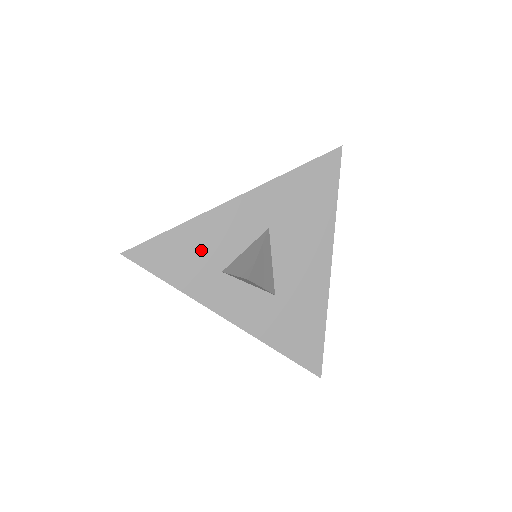
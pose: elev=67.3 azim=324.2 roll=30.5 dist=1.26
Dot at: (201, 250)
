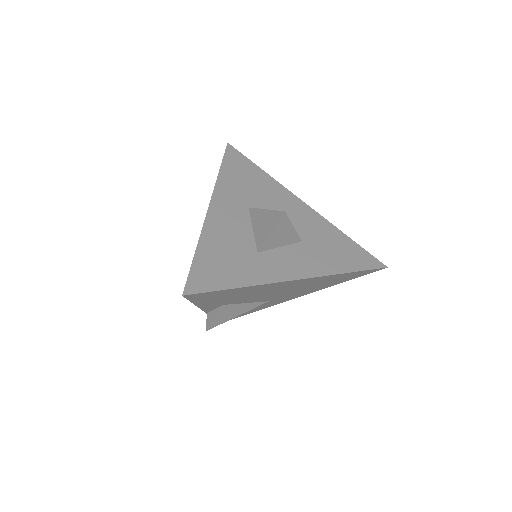
Dot at: (229, 250)
